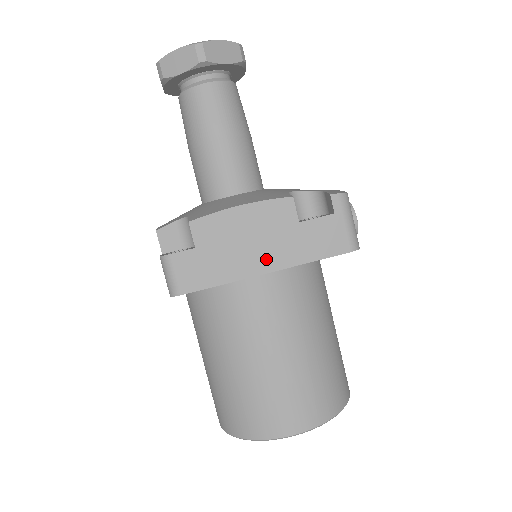
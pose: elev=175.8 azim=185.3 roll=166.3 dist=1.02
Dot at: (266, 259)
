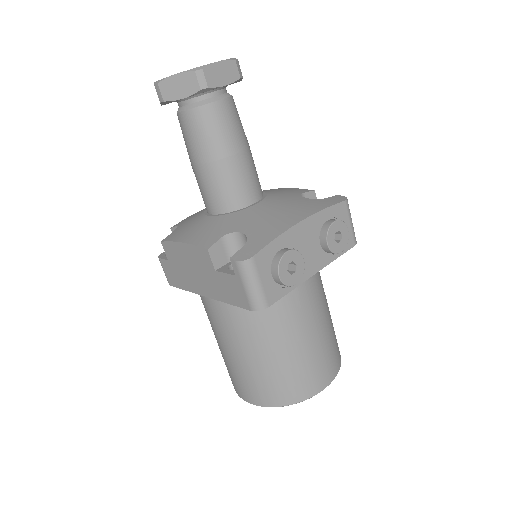
Dot at: (203, 287)
